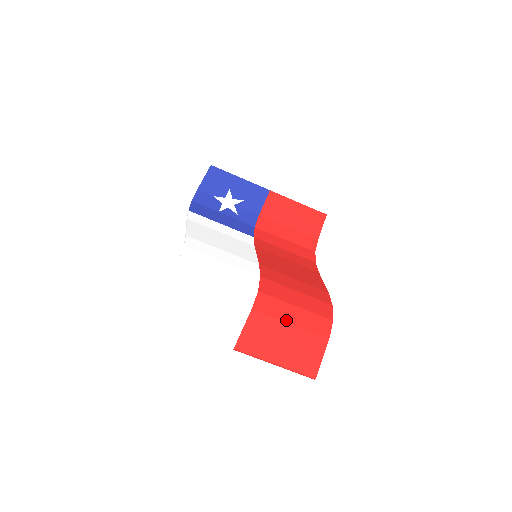
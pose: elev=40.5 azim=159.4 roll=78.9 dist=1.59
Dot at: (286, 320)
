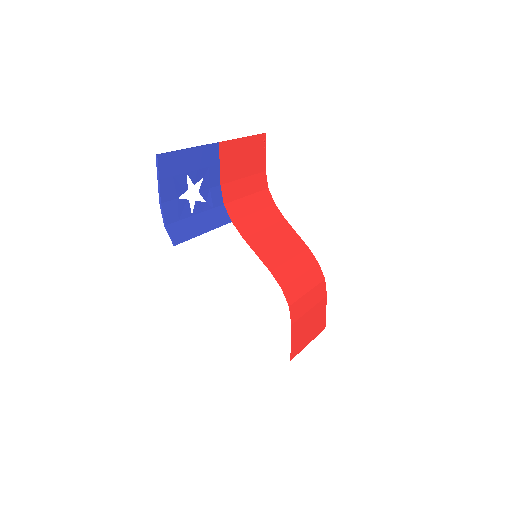
Dot at: (307, 310)
